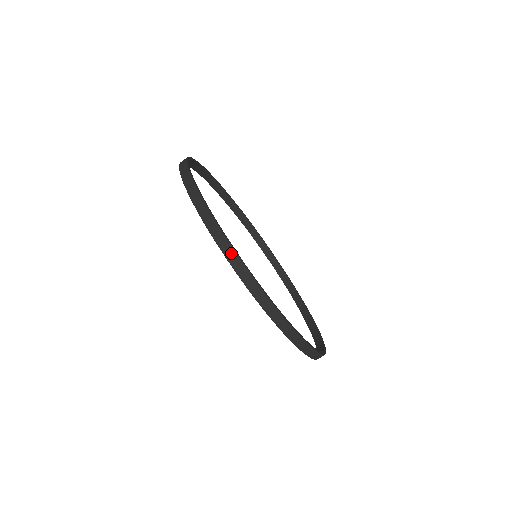
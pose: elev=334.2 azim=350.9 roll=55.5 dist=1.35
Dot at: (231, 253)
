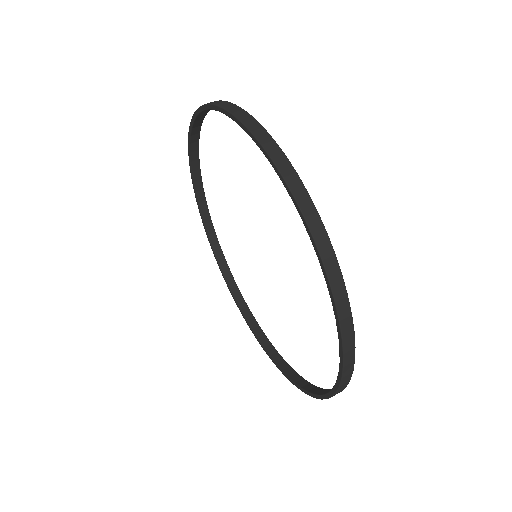
Dot at: (298, 186)
